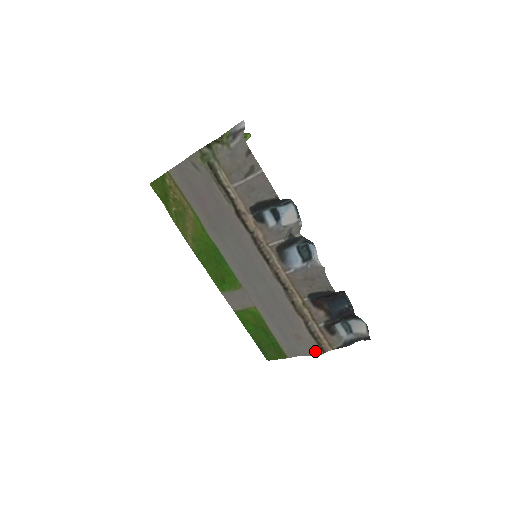
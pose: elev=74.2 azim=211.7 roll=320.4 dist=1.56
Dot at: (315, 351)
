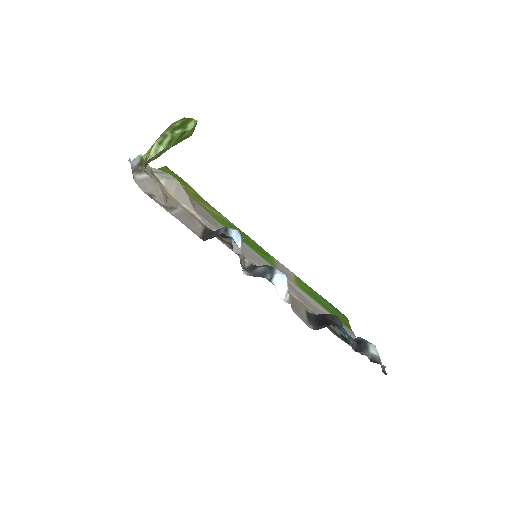
Dot at: occluded
